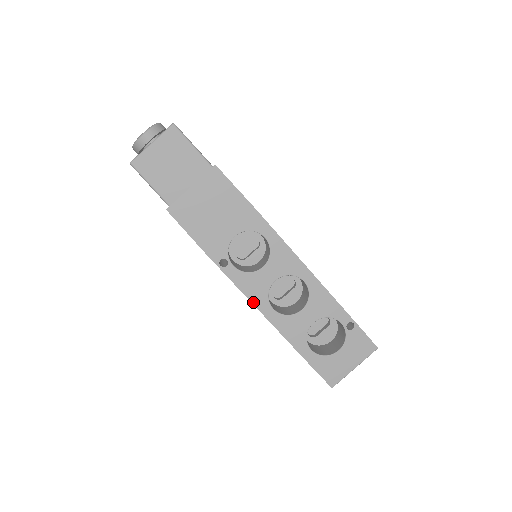
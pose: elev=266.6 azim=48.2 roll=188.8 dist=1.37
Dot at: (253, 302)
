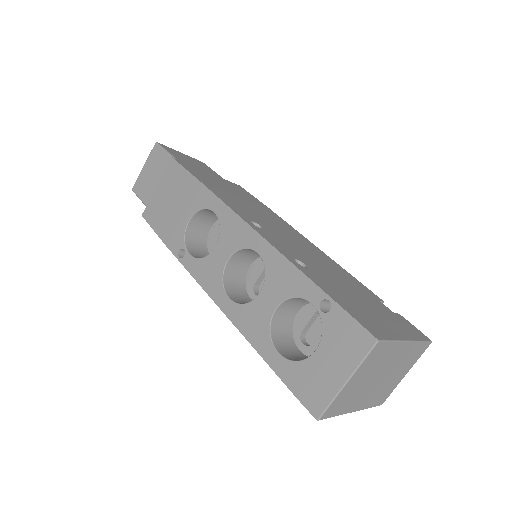
Dot at: (209, 293)
